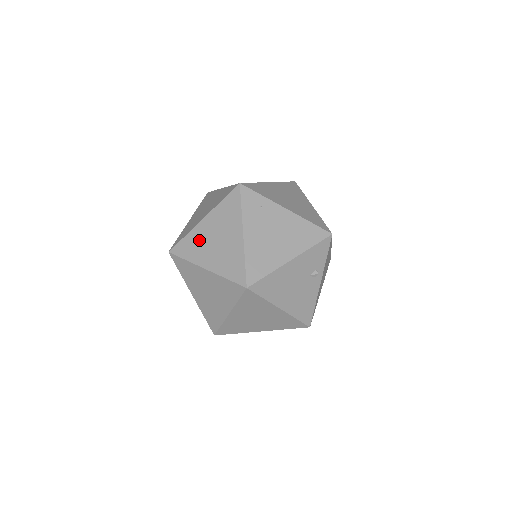
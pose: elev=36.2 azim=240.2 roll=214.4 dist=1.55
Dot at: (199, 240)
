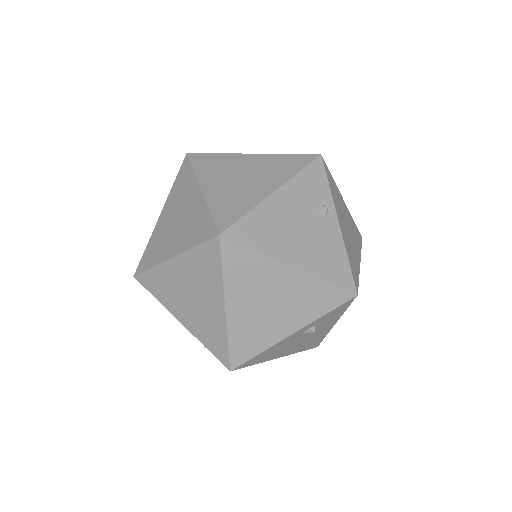
Dot at: (160, 237)
